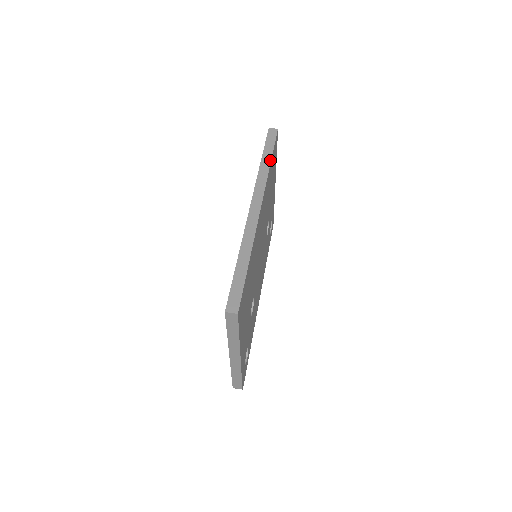
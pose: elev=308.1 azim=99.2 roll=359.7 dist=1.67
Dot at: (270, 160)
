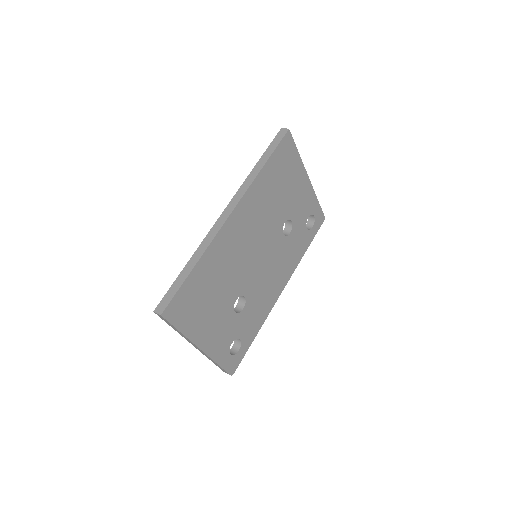
Dot at: (263, 165)
